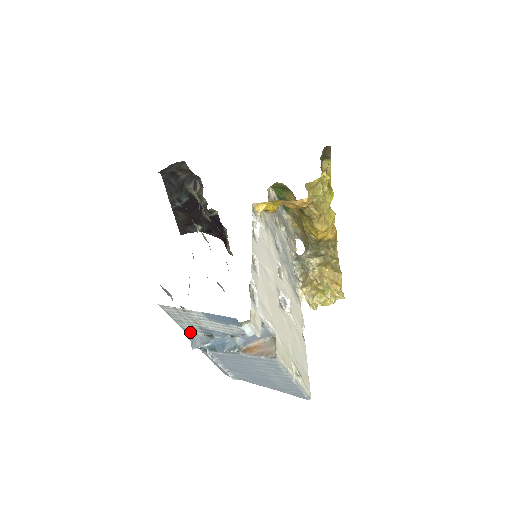
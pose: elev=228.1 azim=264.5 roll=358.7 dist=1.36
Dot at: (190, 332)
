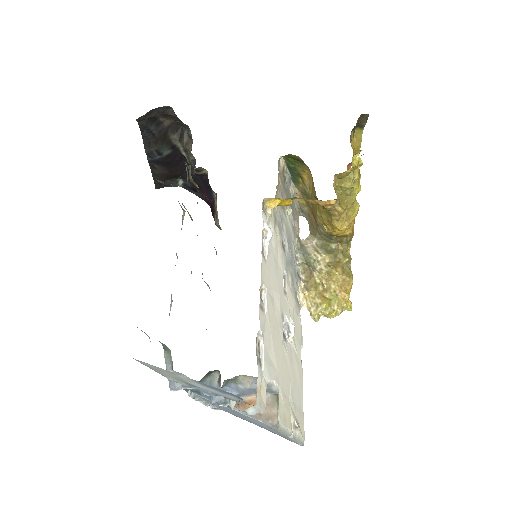
Dot at: (170, 379)
